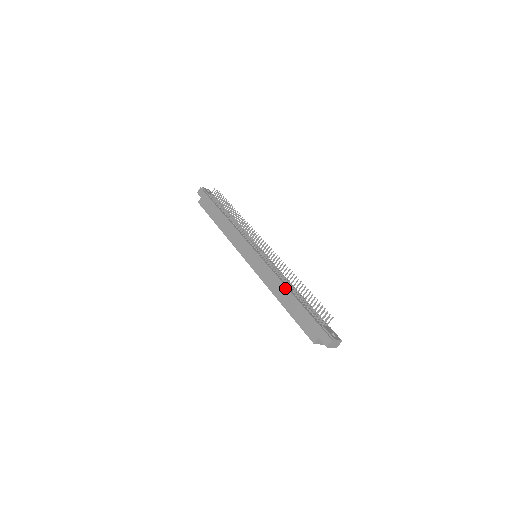
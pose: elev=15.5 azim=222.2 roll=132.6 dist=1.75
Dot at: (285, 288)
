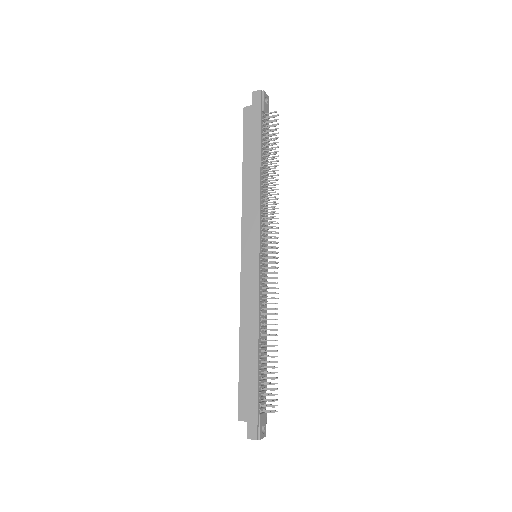
Dot at: (256, 336)
